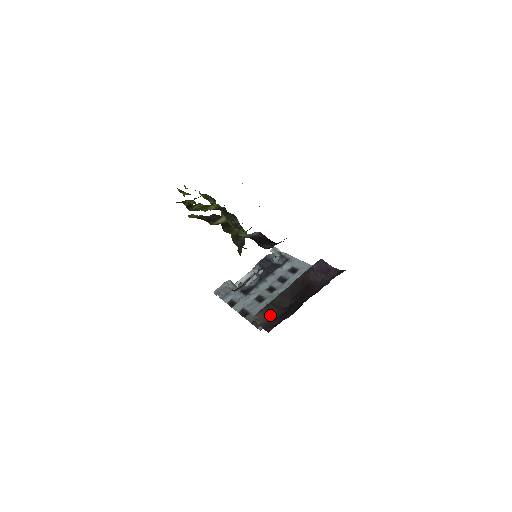
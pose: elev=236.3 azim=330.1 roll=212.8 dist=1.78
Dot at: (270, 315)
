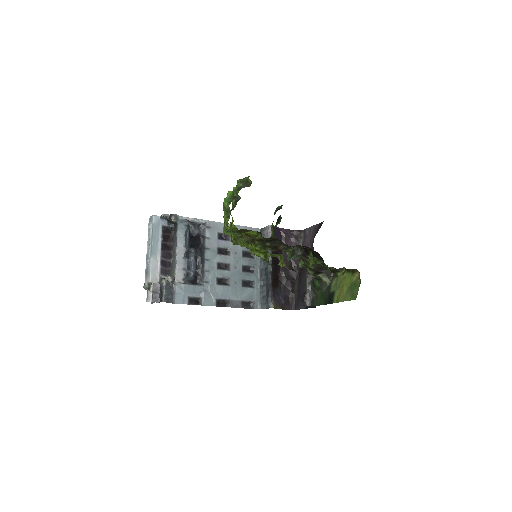
Dot at: (278, 296)
